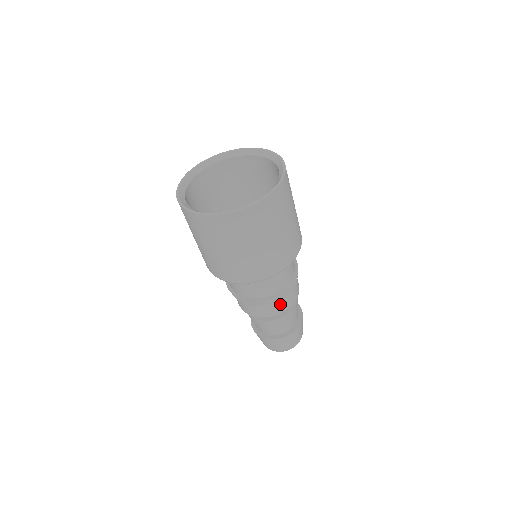
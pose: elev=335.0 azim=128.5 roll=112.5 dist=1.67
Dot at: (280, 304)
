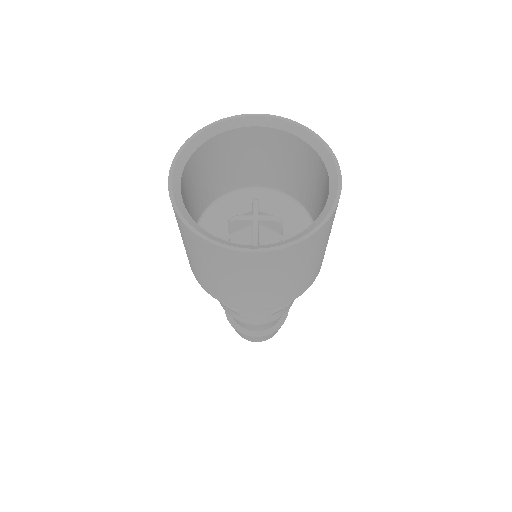
Dot at: occluded
